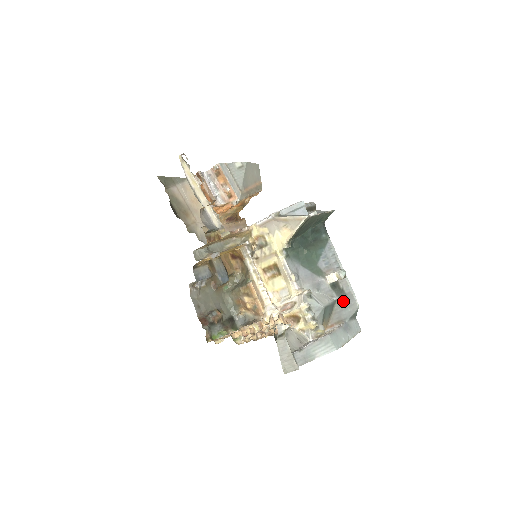
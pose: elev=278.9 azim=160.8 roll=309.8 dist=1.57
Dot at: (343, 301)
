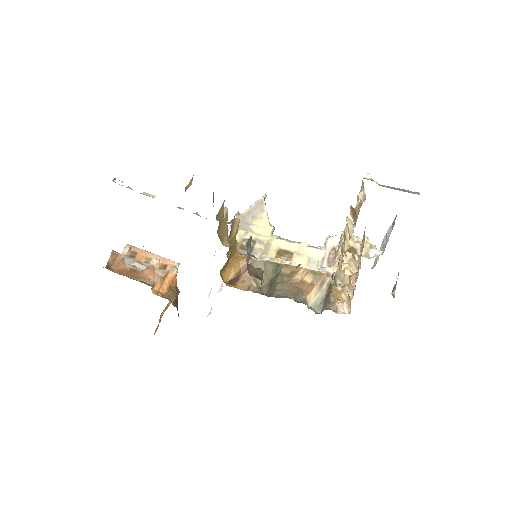
Dot at: occluded
